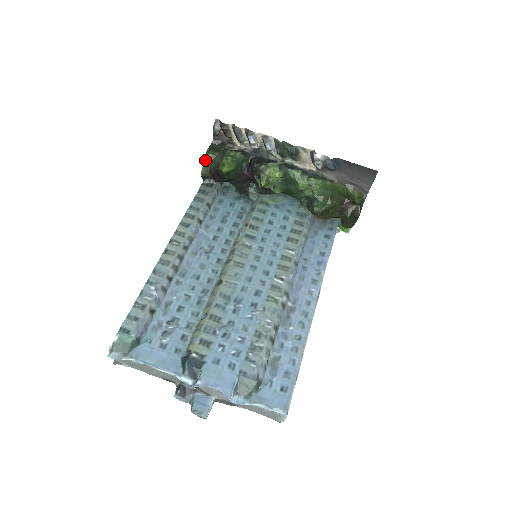
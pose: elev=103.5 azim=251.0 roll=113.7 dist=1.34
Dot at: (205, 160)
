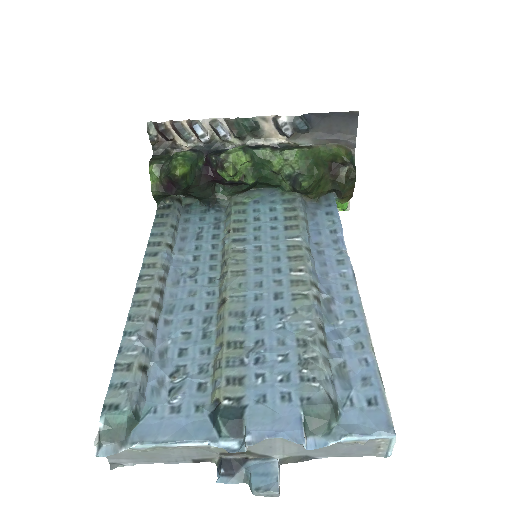
Dot at: (151, 174)
